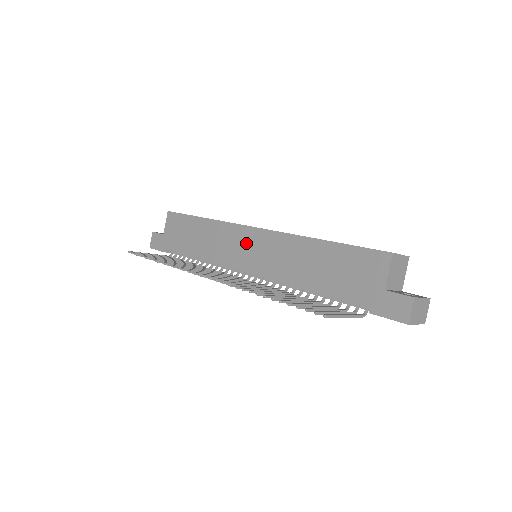
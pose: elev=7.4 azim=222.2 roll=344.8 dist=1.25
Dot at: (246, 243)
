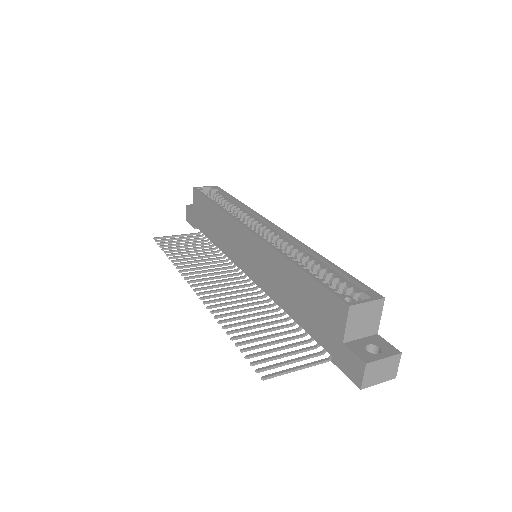
Dot at: (243, 244)
